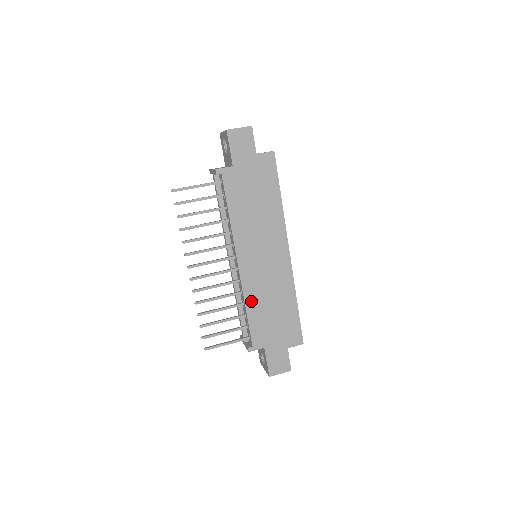
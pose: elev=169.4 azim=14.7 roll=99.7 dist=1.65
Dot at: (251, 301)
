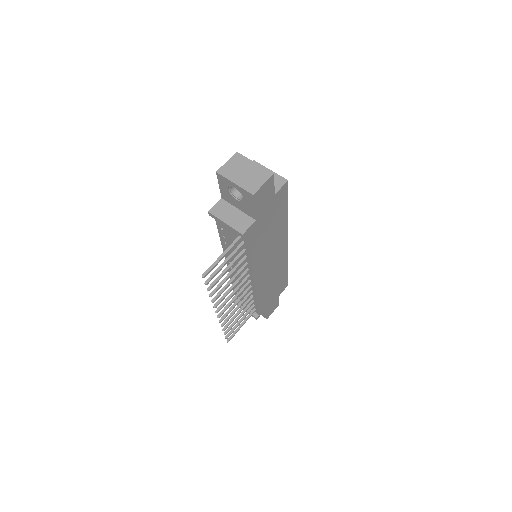
Dot at: (261, 294)
